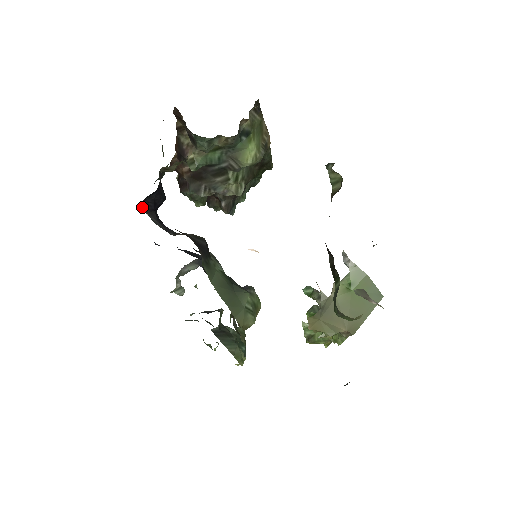
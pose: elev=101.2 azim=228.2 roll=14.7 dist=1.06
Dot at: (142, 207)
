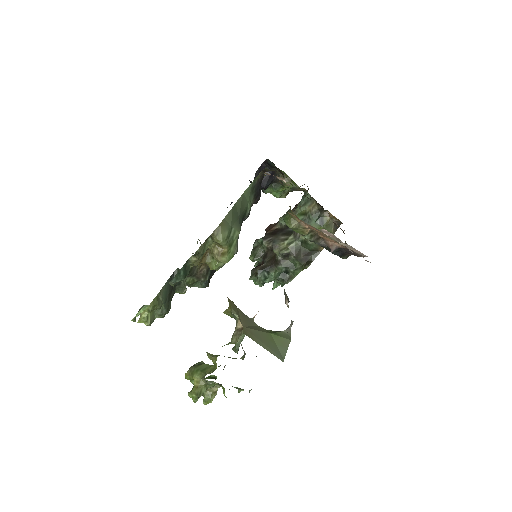
Dot at: (261, 165)
